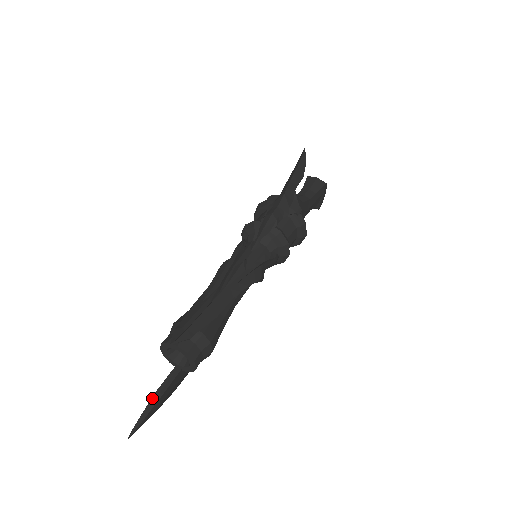
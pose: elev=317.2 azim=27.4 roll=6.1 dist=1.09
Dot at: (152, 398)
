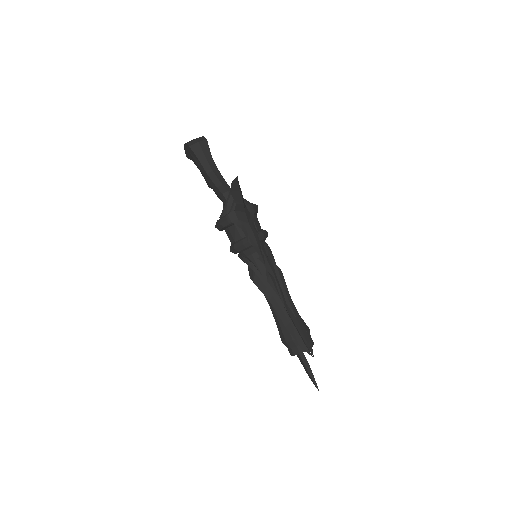
Dot at: (308, 371)
